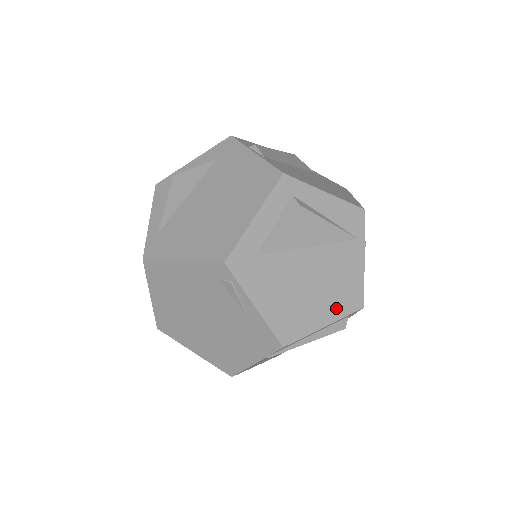
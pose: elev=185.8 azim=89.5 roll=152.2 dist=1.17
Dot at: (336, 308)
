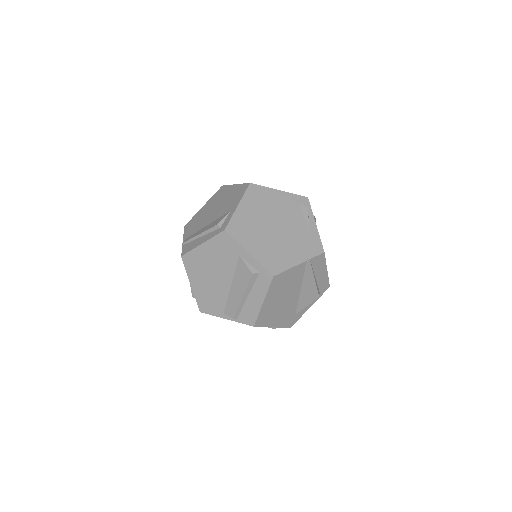
Dot at: occluded
